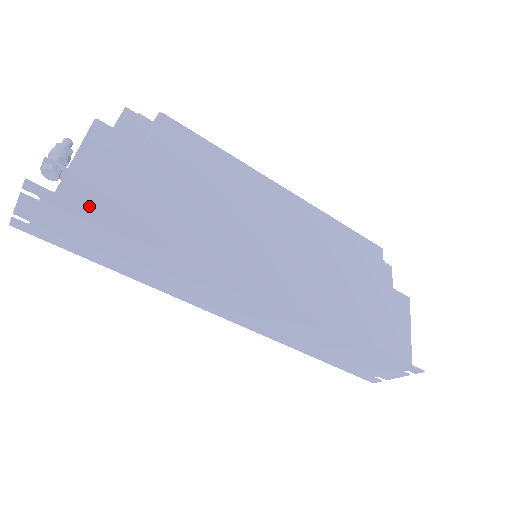
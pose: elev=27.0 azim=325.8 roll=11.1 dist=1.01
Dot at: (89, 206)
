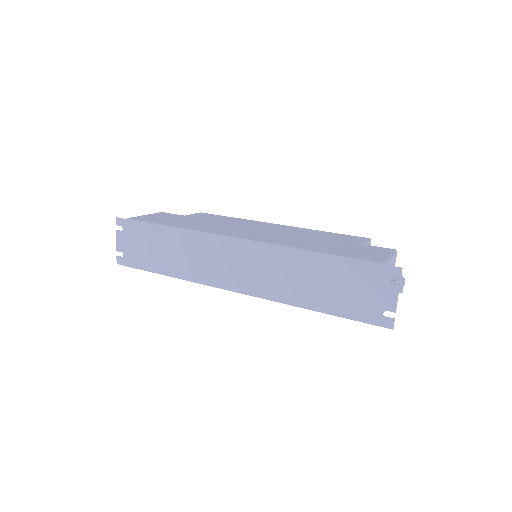
Dot at: (140, 220)
